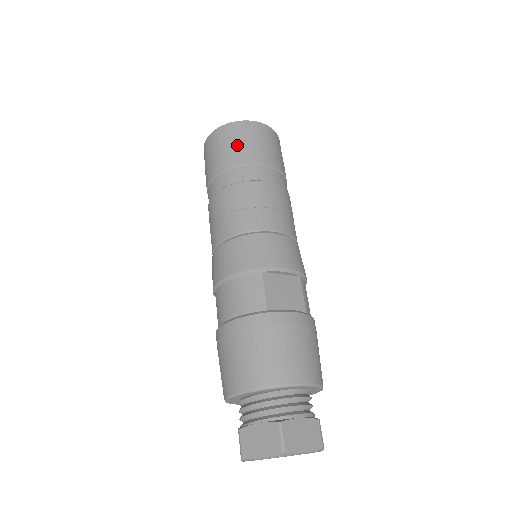
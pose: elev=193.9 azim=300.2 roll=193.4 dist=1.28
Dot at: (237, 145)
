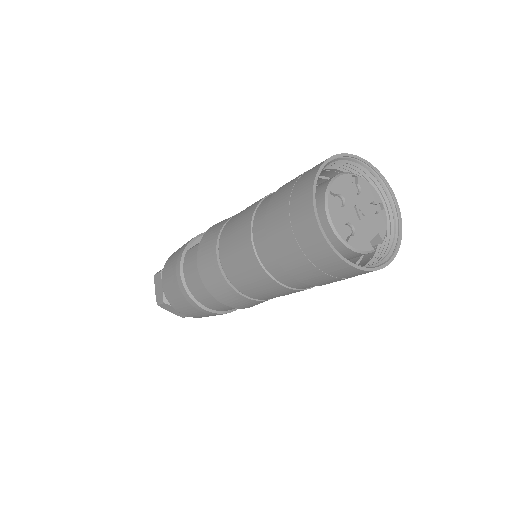
Dot at: (334, 280)
